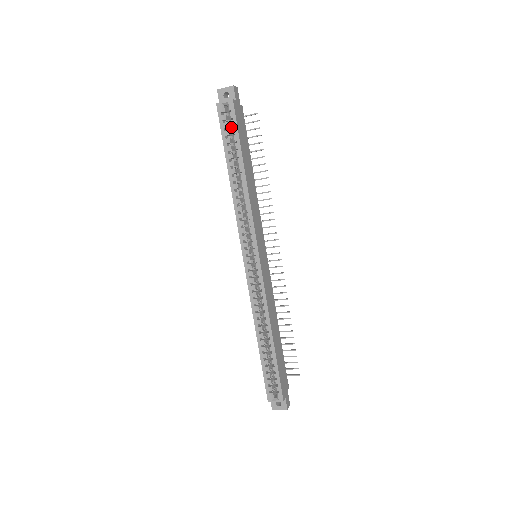
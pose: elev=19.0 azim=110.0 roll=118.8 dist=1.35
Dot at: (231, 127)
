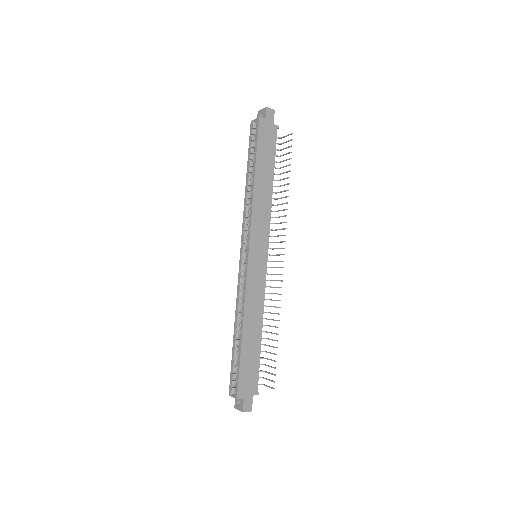
Dot at: occluded
